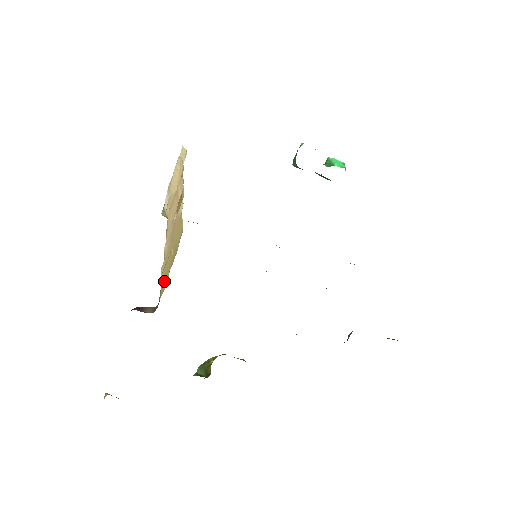
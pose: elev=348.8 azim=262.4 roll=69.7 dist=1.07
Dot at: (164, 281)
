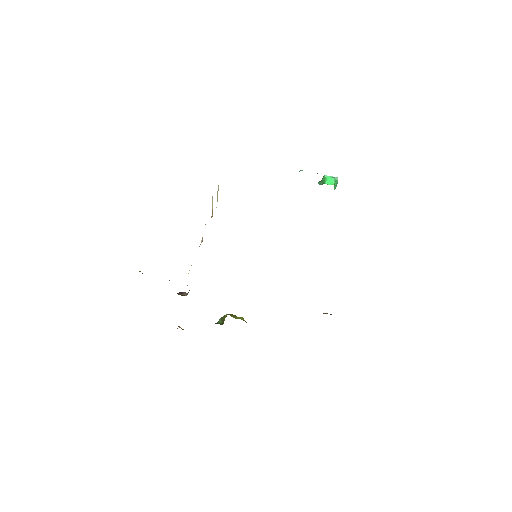
Dot at: occluded
